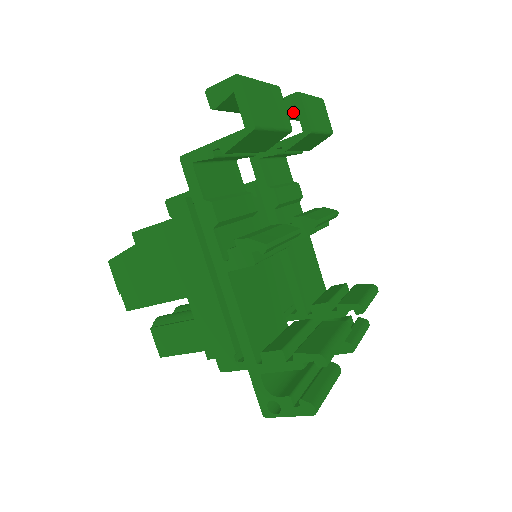
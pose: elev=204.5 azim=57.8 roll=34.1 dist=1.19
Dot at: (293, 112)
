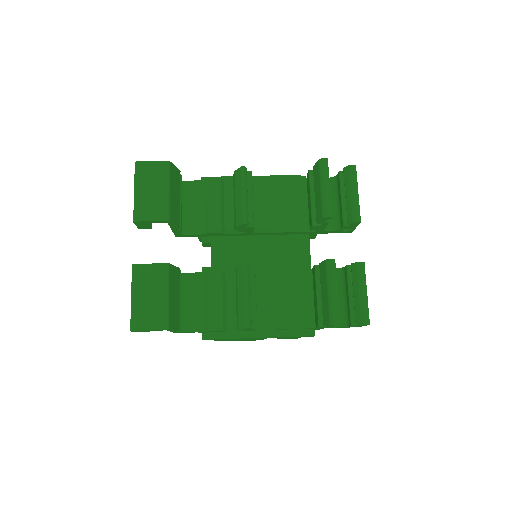
Dot at: occluded
